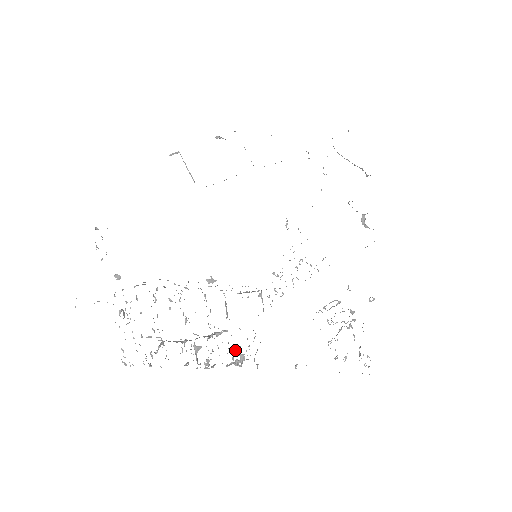
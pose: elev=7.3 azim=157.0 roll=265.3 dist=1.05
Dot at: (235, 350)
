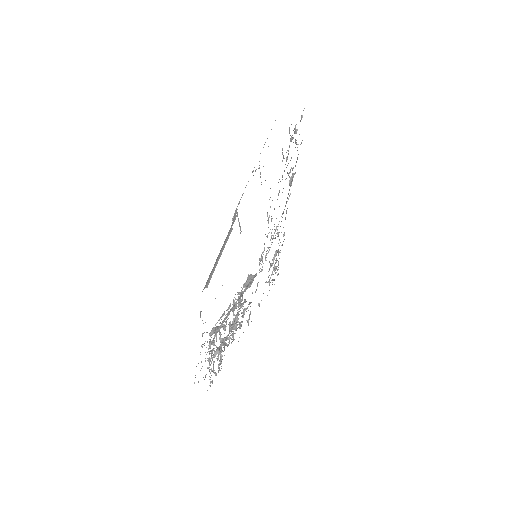
Dot at: (238, 321)
